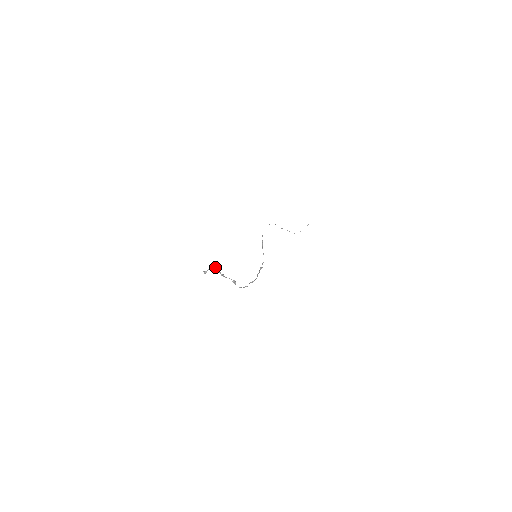
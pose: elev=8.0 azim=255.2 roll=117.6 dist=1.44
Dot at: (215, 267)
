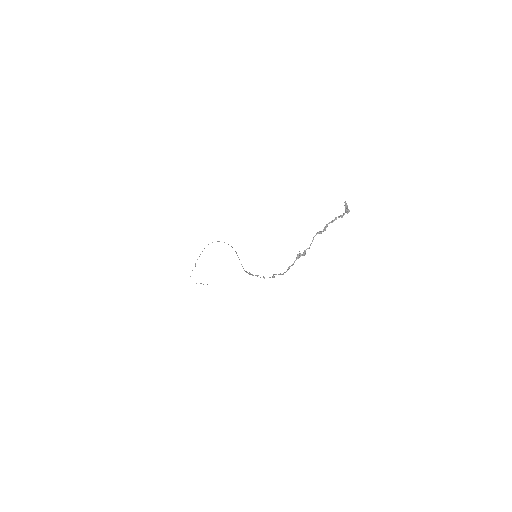
Dot at: occluded
